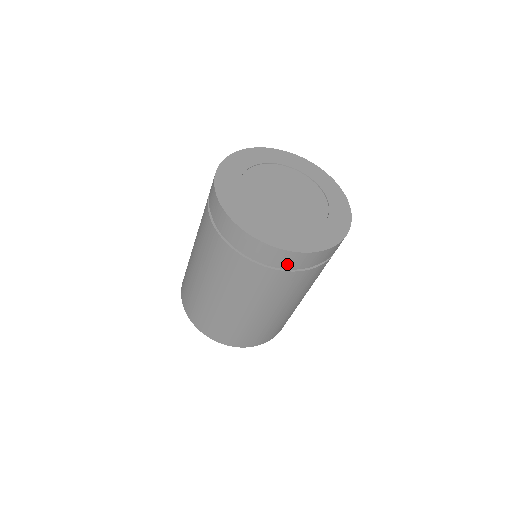
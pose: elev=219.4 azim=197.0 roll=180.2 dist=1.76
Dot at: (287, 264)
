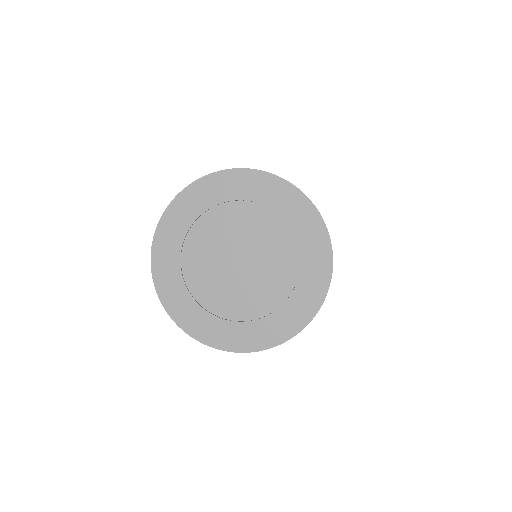
Dot at: occluded
